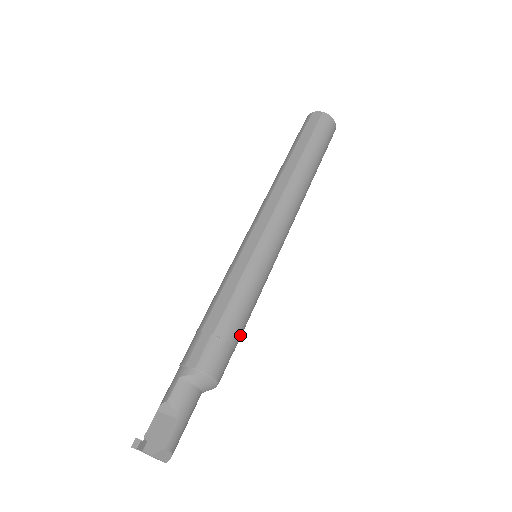
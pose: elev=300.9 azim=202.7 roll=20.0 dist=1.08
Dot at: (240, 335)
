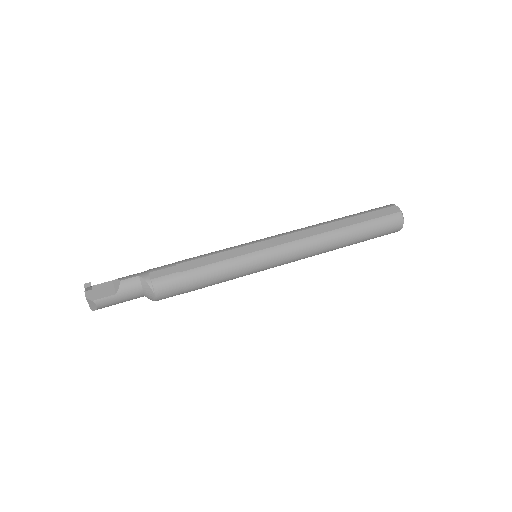
Dot at: (196, 289)
